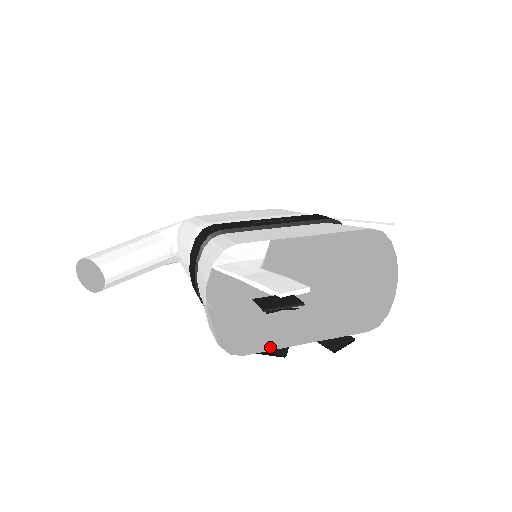
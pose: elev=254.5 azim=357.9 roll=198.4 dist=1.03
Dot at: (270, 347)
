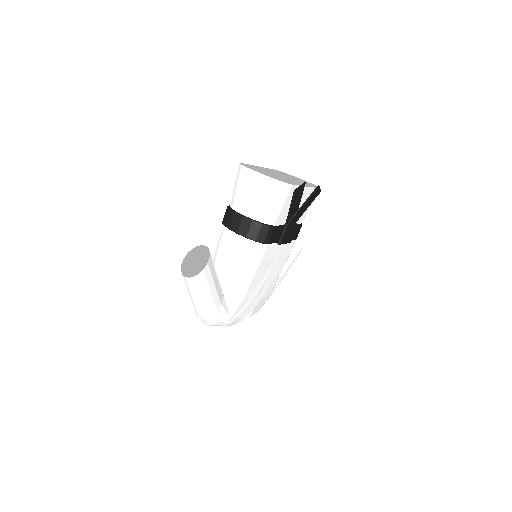
Dot at: (298, 188)
